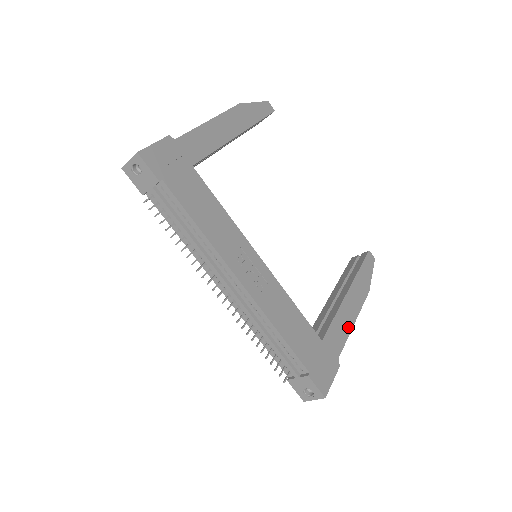
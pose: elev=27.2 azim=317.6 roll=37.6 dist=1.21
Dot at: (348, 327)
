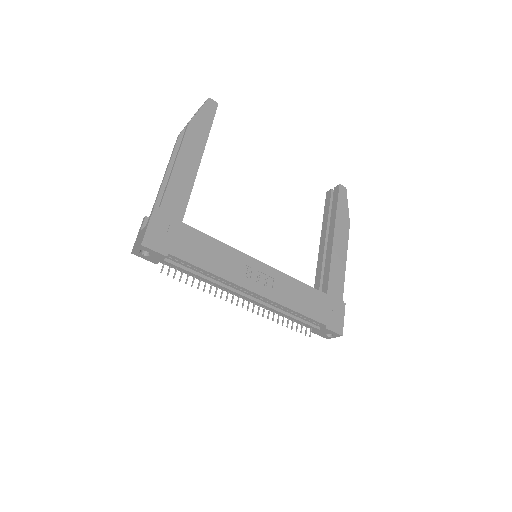
Dot at: (342, 268)
